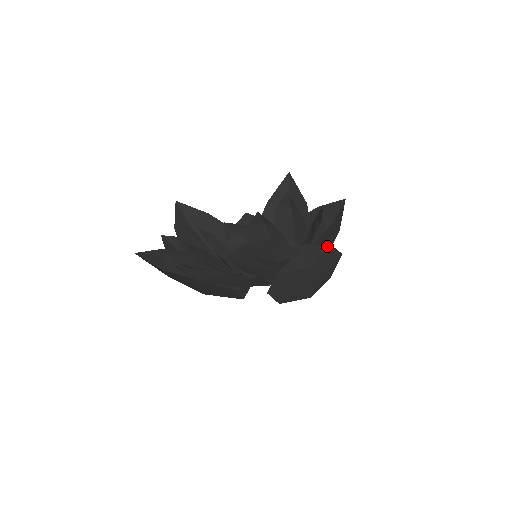
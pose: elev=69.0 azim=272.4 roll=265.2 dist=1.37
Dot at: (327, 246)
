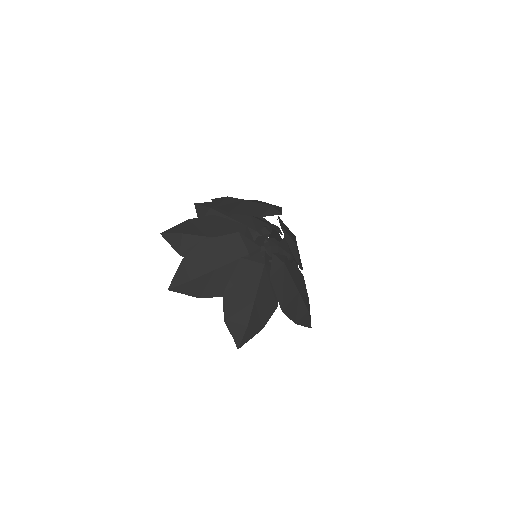
Dot at: occluded
